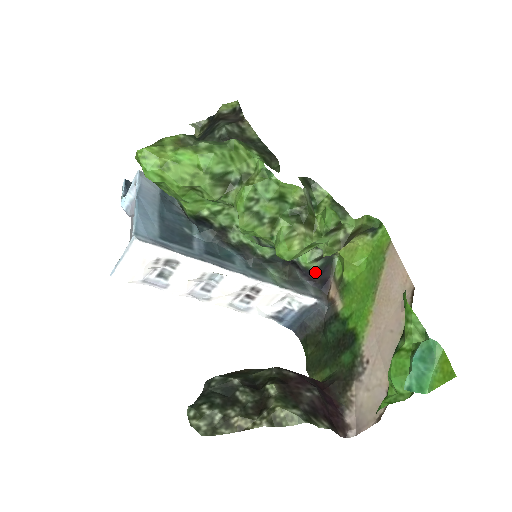
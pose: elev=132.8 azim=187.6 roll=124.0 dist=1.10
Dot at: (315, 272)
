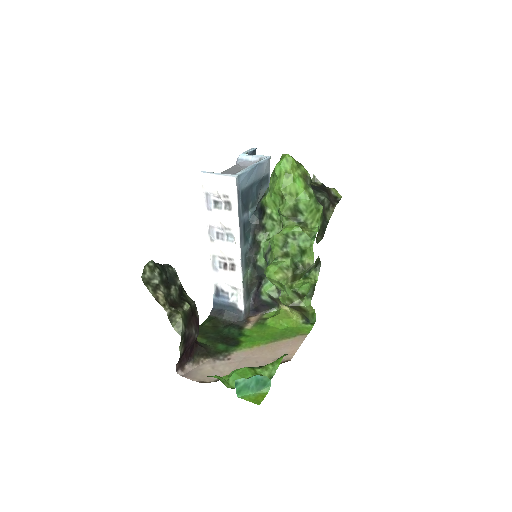
Dot at: (261, 300)
